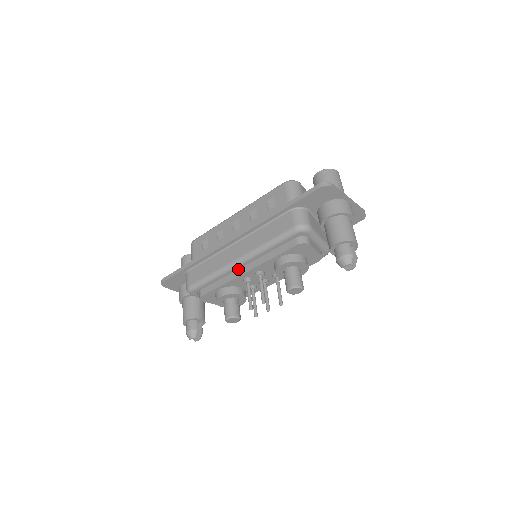
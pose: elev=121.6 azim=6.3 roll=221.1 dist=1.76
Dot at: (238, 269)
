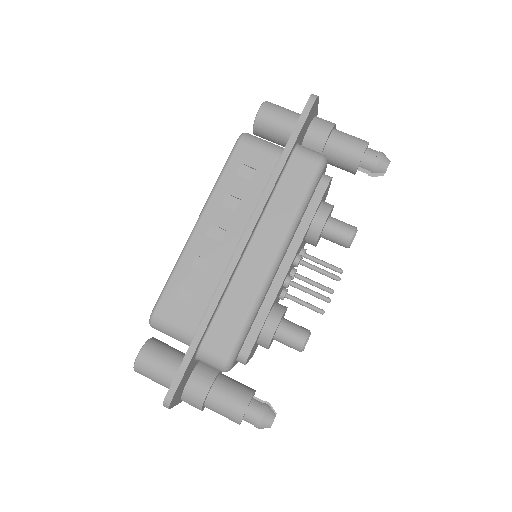
Dot at: occluded
